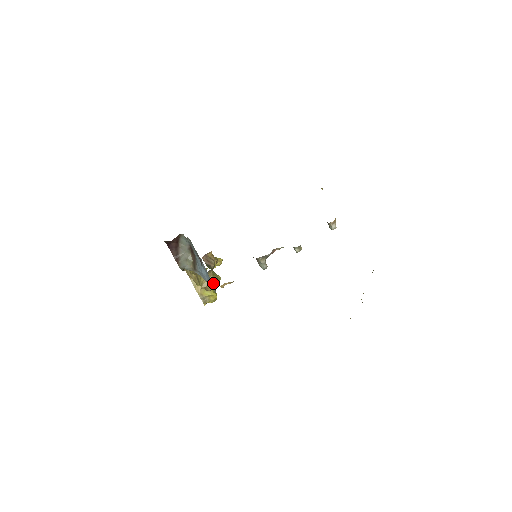
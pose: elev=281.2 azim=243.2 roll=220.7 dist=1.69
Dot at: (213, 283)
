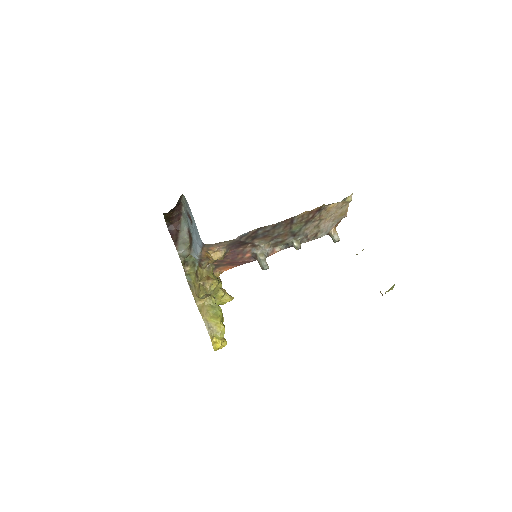
Dot at: (211, 278)
